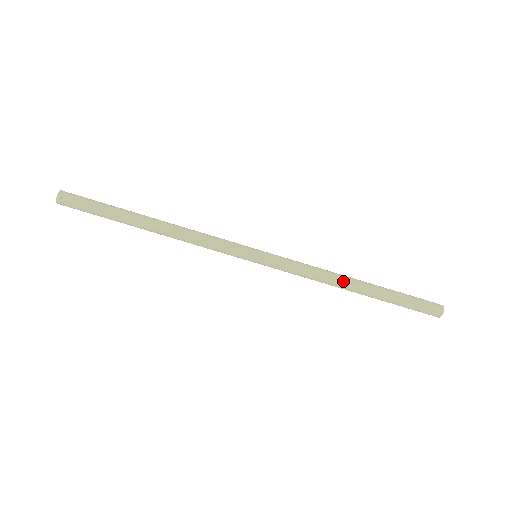
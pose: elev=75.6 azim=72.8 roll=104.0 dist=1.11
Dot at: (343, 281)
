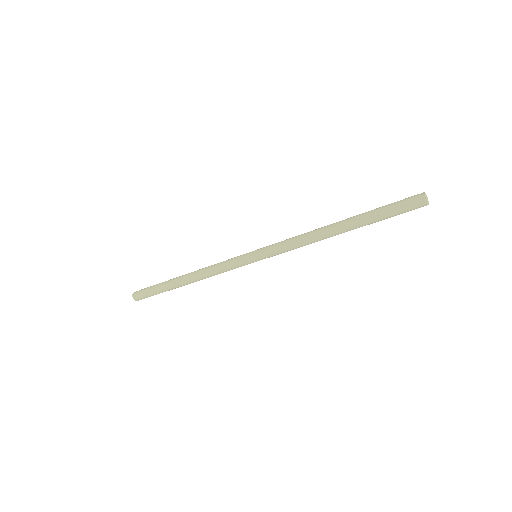
Dot at: (326, 238)
